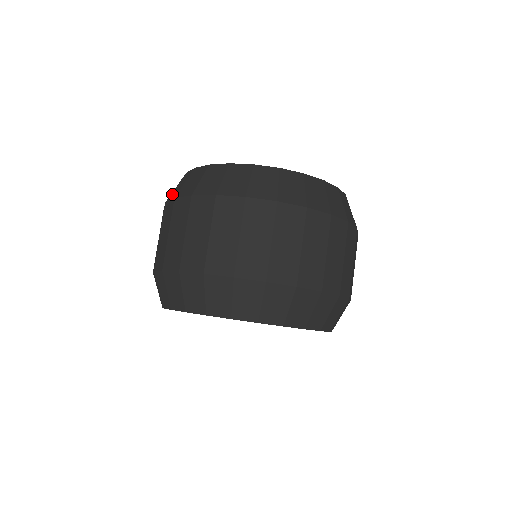
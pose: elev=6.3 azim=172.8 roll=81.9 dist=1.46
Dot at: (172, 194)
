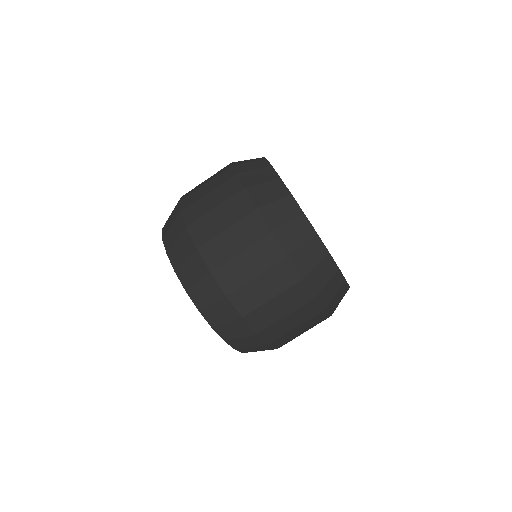
Dot at: (241, 165)
